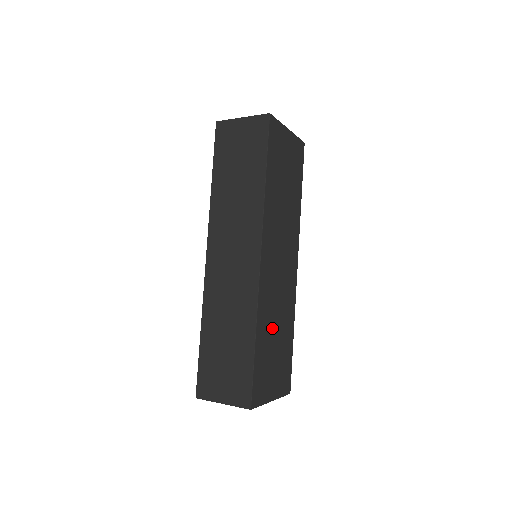
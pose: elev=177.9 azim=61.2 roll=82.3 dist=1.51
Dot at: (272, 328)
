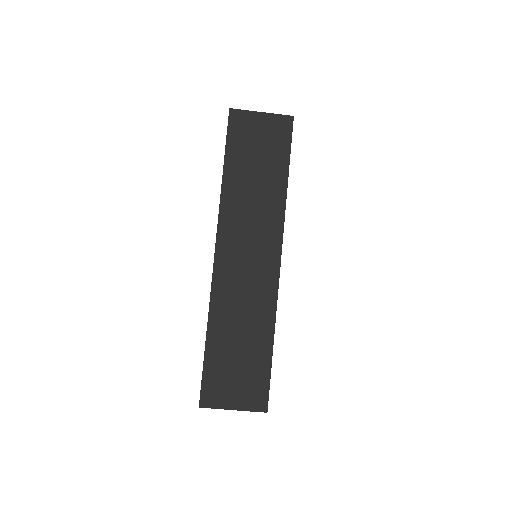
Dot at: occluded
